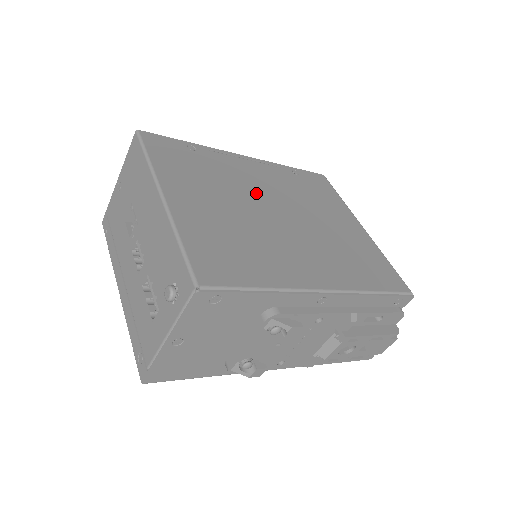
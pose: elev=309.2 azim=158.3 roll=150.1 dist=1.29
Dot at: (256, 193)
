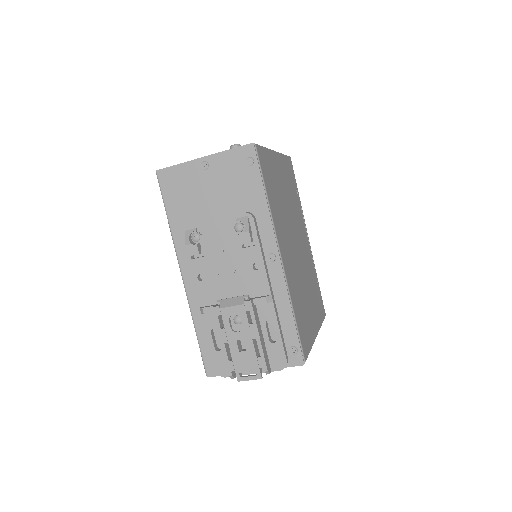
Dot at: (298, 231)
